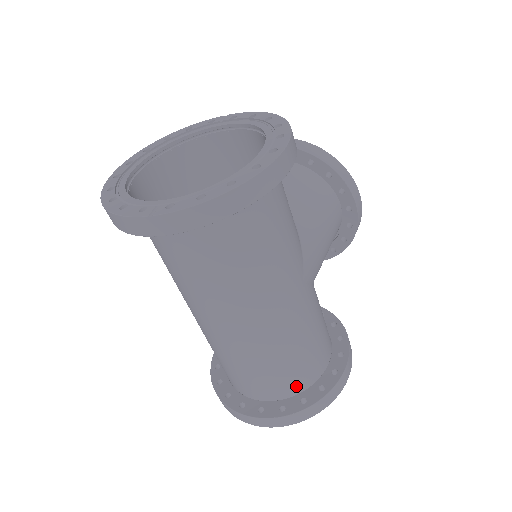
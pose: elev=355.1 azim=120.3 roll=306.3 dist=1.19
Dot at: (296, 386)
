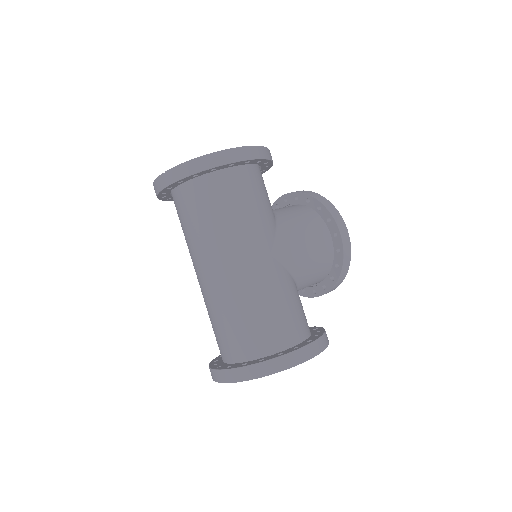
Dot at: (259, 348)
